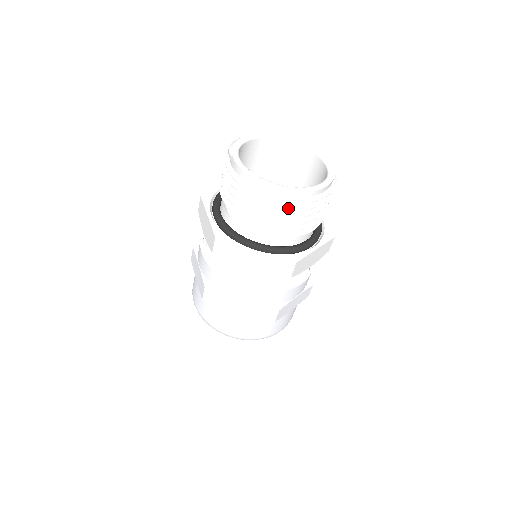
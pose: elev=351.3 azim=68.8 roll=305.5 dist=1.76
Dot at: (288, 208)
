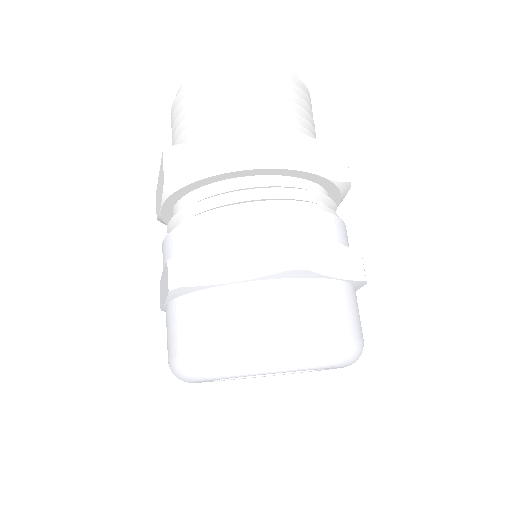
Dot at: (246, 75)
